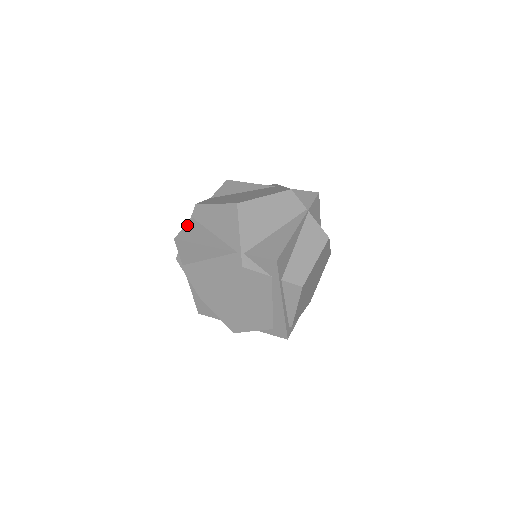
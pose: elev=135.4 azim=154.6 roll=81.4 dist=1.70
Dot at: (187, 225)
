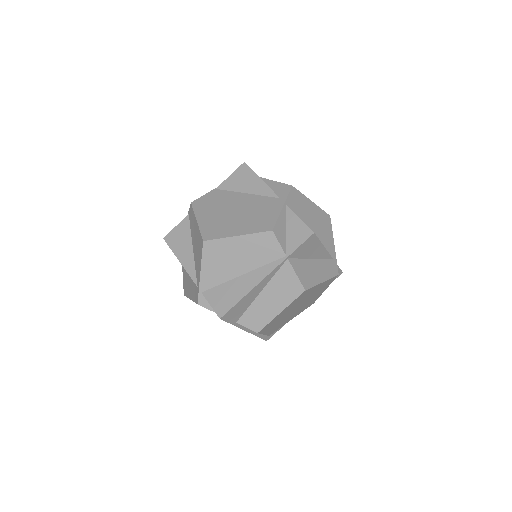
Dot at: (180, 224)
